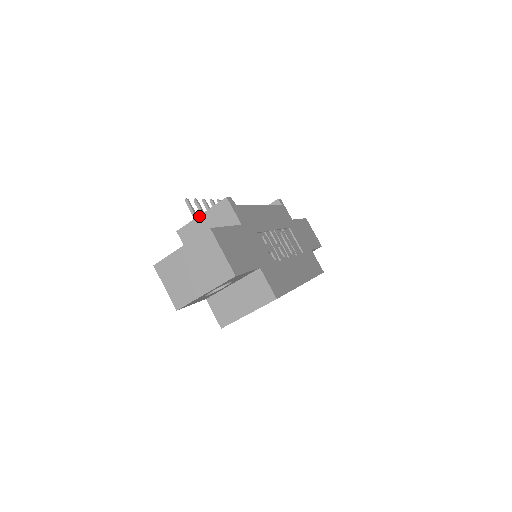
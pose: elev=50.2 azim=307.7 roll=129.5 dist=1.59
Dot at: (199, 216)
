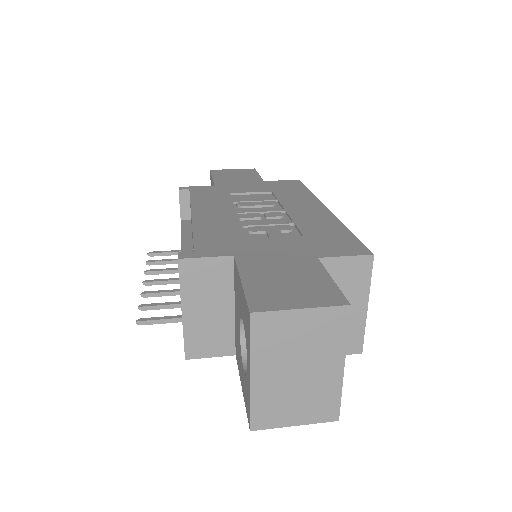
Dot at: (182, 316)
